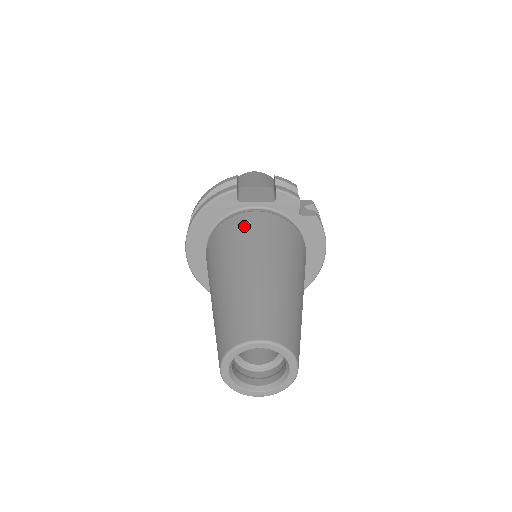
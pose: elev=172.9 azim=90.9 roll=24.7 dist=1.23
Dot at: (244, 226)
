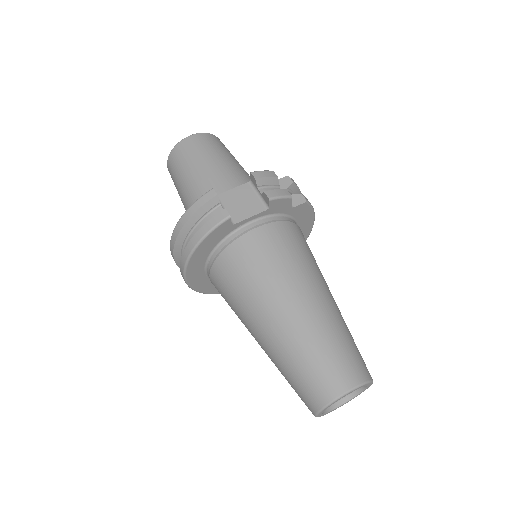
Dot at: (255, 255)
